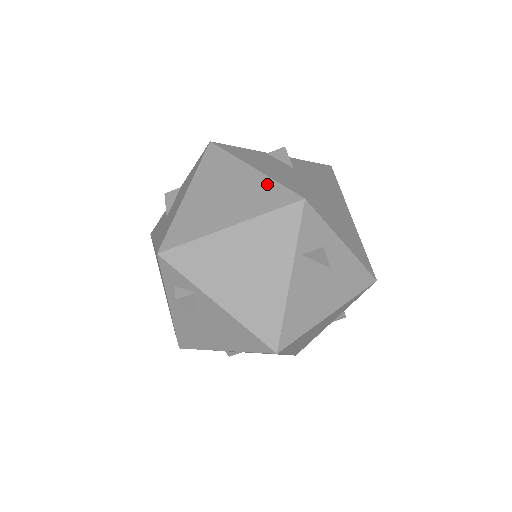
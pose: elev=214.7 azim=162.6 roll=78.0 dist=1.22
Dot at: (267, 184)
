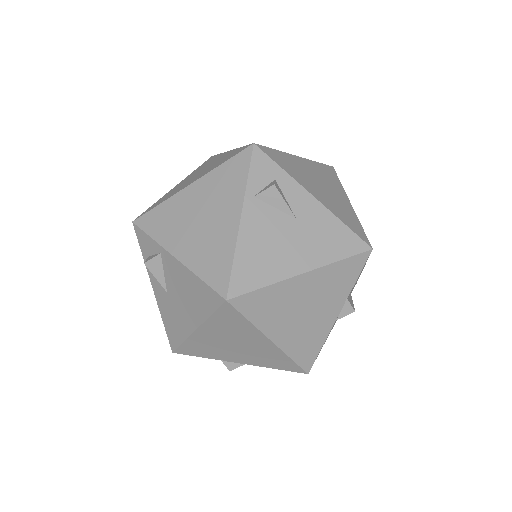
Dot at: (233, 152)
